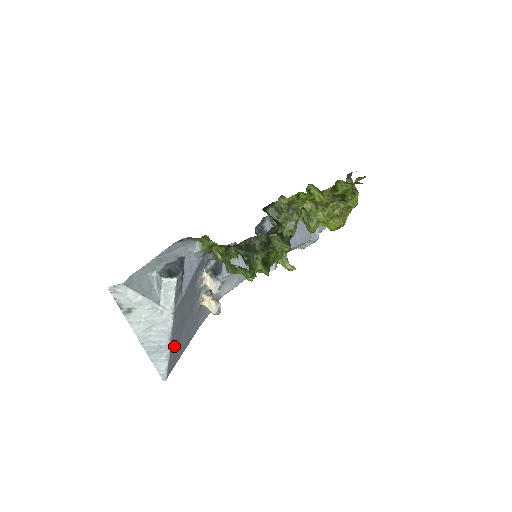
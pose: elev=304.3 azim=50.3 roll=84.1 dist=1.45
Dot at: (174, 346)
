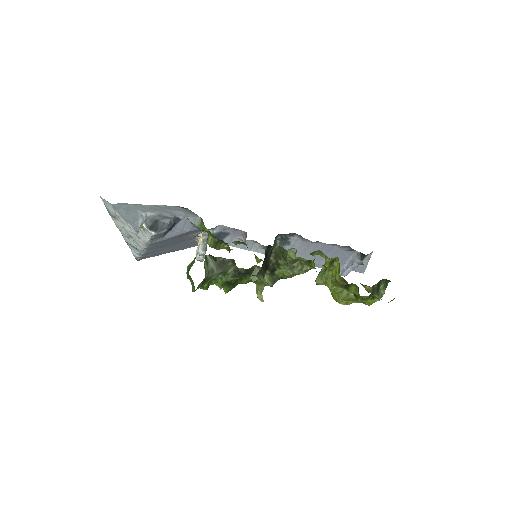
Dot at: (151, 252)
